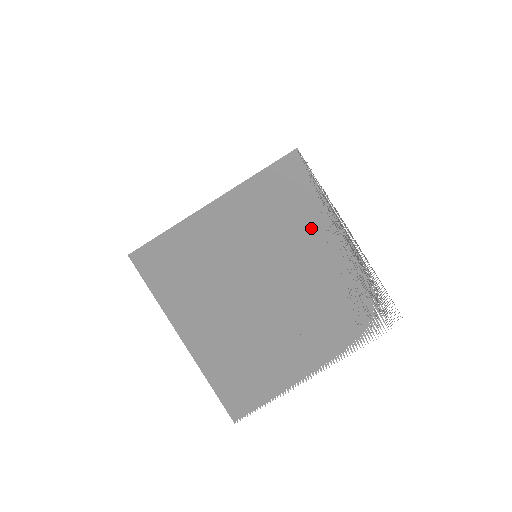
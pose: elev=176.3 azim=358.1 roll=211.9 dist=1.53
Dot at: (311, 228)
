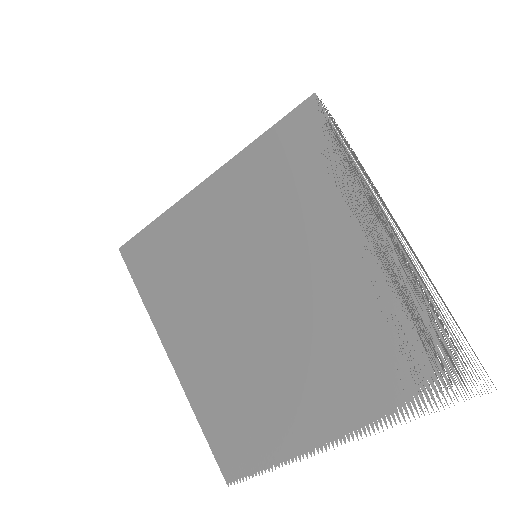
Dot at: (333, 216)
